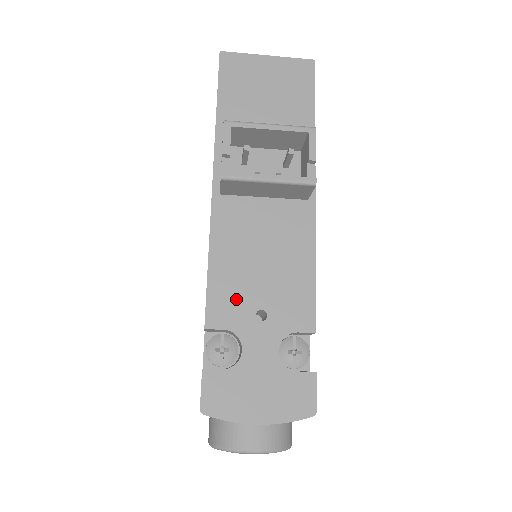
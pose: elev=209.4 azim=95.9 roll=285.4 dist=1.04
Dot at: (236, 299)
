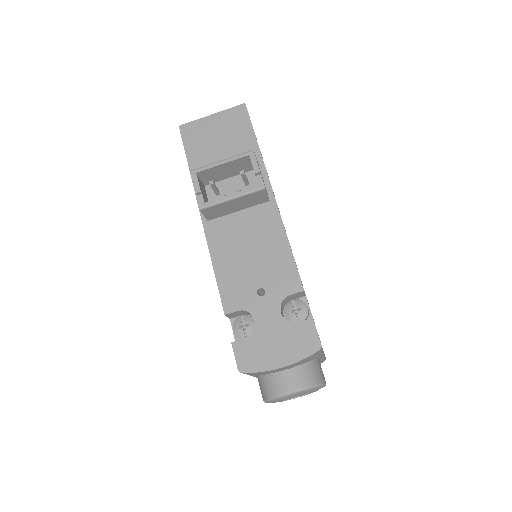
Dot at: (240, 287)
